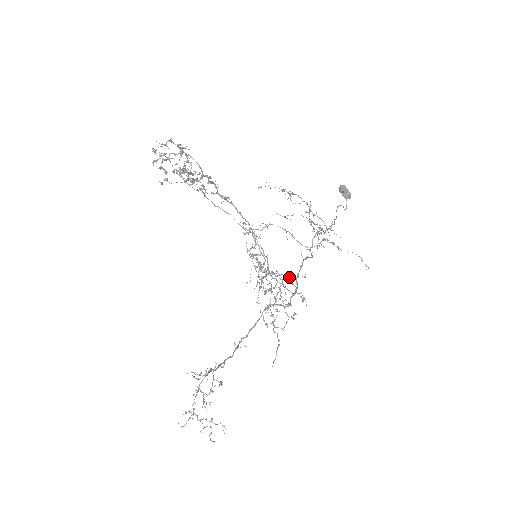
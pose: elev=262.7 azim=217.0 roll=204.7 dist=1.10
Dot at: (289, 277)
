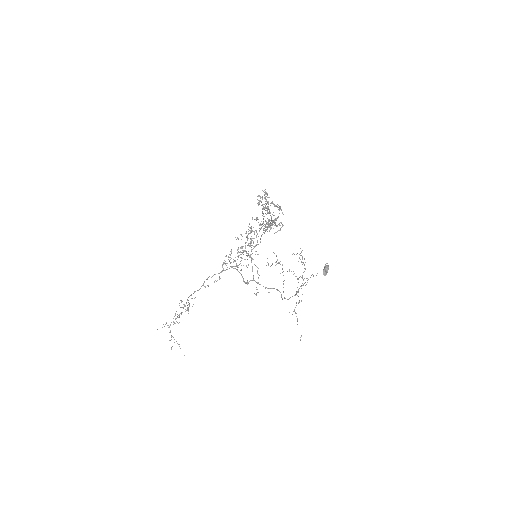
Dot at: occluded
